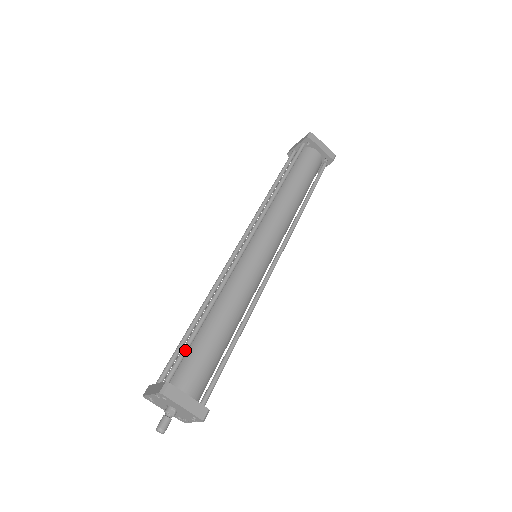
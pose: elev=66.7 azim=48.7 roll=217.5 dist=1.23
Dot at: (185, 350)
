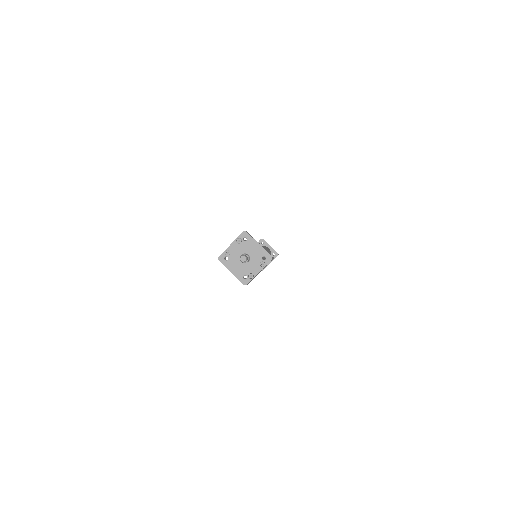
Dot at: (244, 240)
